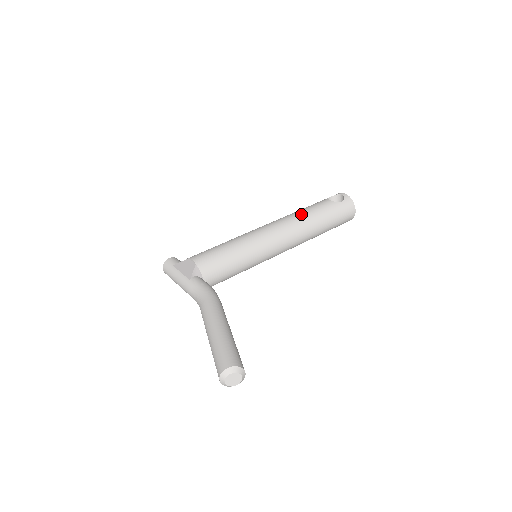
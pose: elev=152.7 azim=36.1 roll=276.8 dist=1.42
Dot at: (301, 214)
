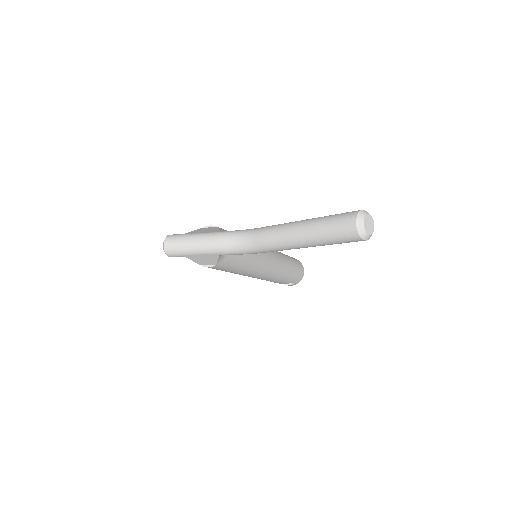
Dot at: occluded
